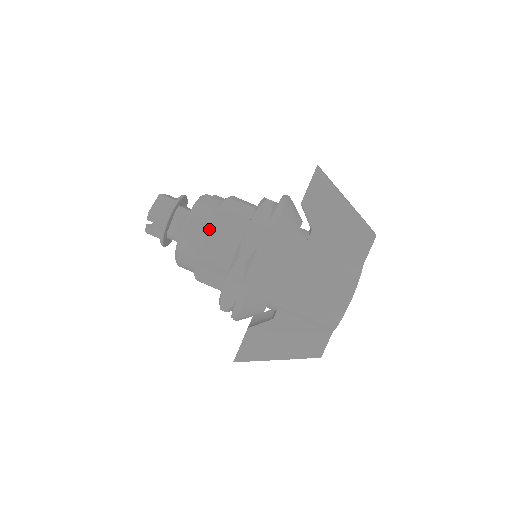
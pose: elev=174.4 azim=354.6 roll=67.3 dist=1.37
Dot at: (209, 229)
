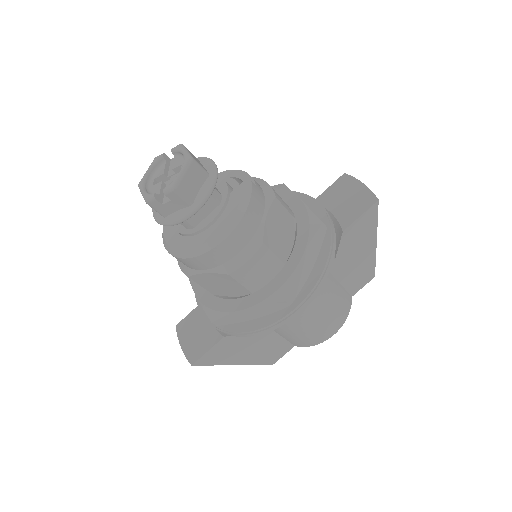
Dot at: (256, 247)
